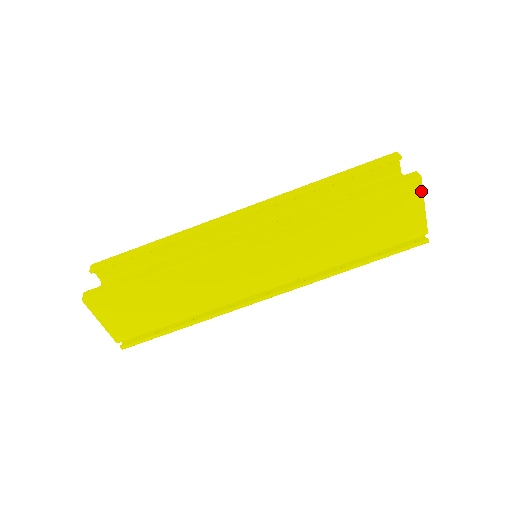
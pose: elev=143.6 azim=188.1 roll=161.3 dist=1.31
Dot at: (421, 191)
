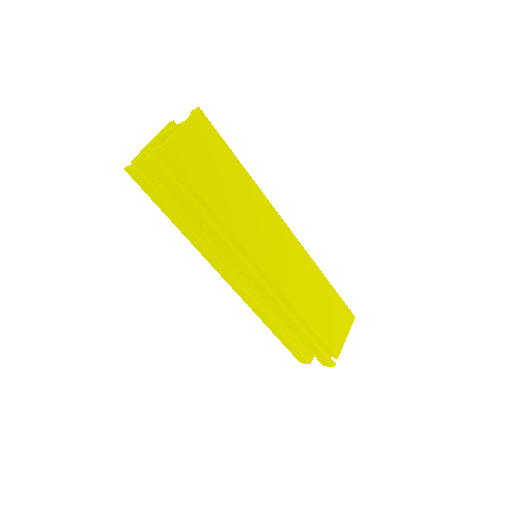
Dot at: (351, 325)
